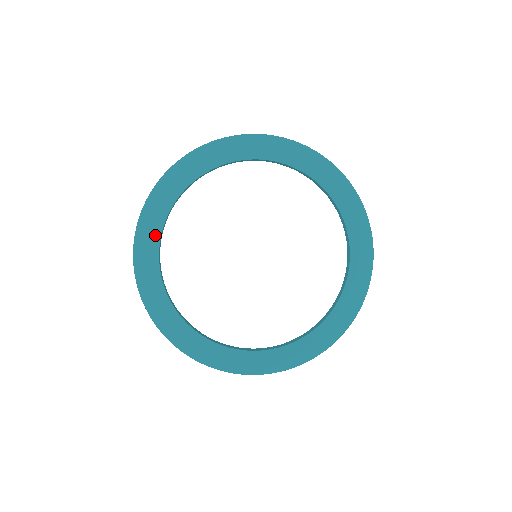
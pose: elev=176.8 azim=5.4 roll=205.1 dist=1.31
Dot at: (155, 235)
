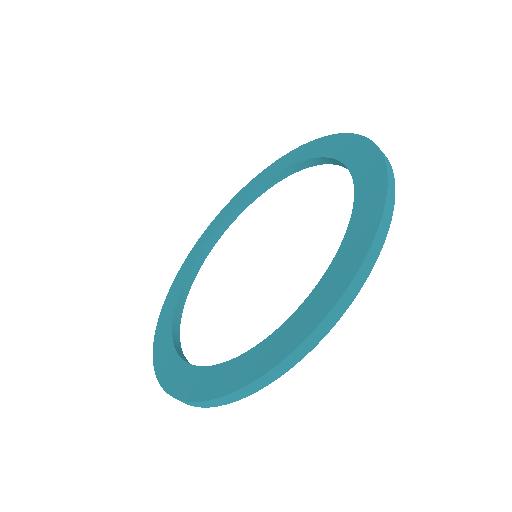
Dot at: (186, 274)
